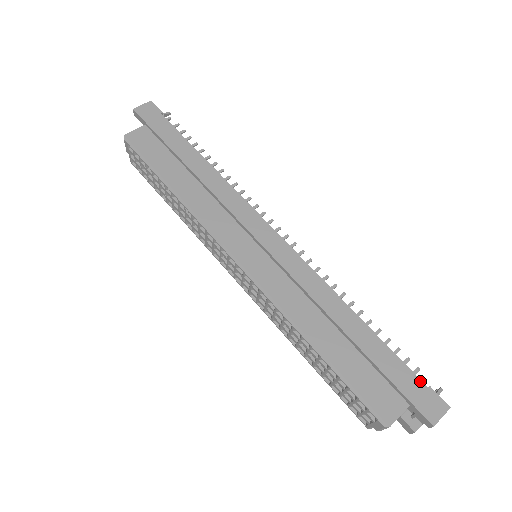
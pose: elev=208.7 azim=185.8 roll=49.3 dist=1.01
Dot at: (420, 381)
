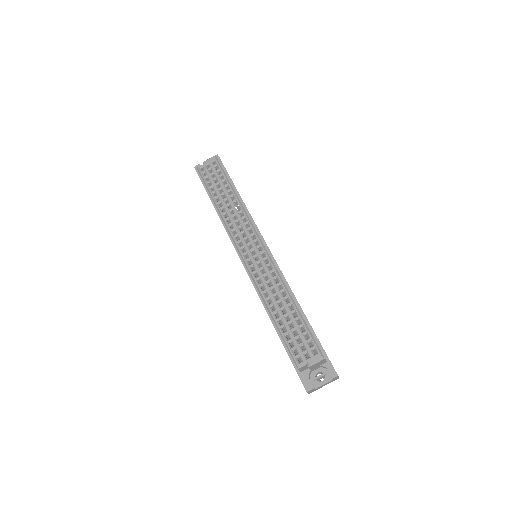
Dot at: occluded
